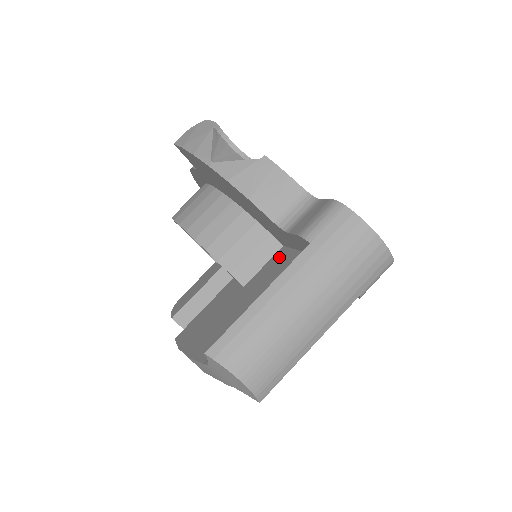
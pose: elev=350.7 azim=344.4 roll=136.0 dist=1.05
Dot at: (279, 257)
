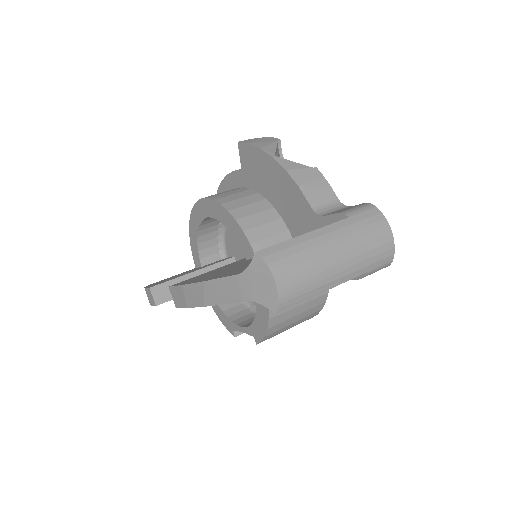
Dot at: occluded
